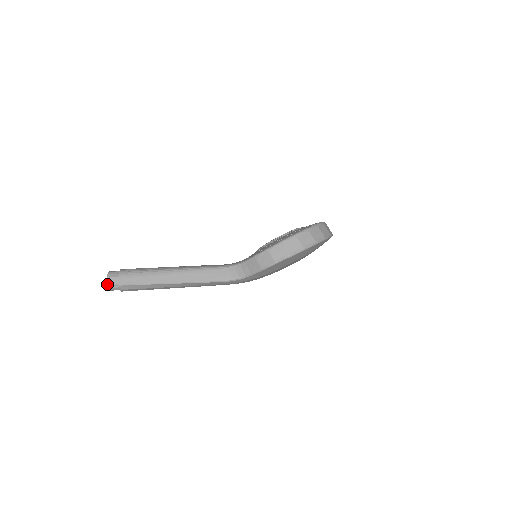
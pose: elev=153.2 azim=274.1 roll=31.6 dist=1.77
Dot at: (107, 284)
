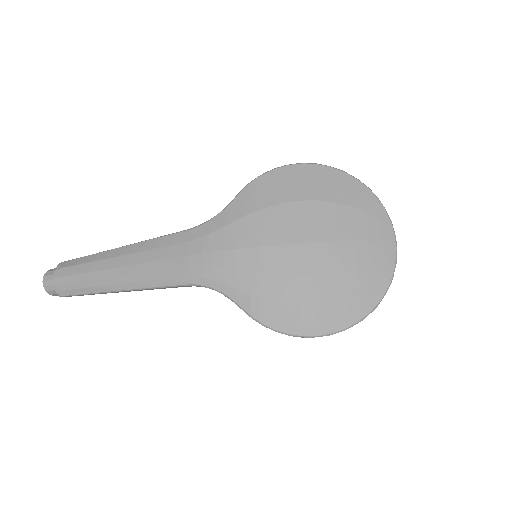
Dot at: (51, 269)
